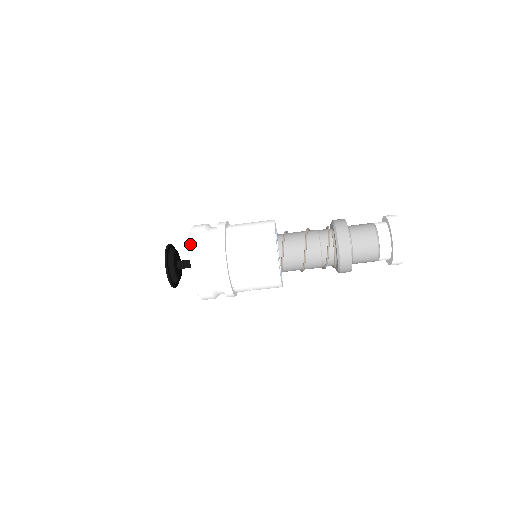
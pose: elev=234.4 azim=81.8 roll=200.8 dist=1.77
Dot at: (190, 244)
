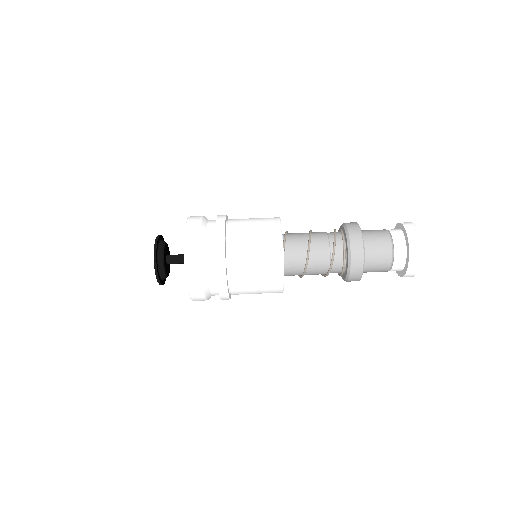
Dot at: occluded
